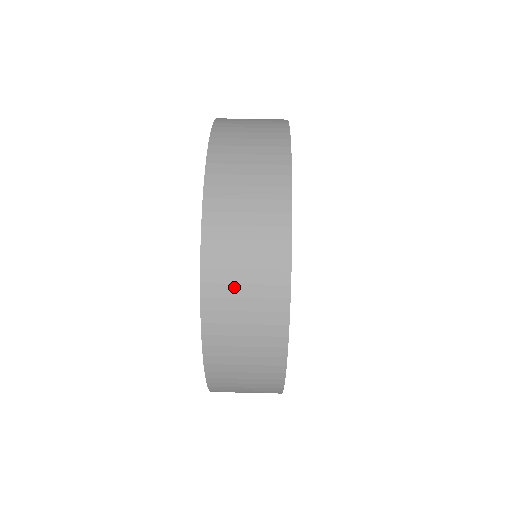
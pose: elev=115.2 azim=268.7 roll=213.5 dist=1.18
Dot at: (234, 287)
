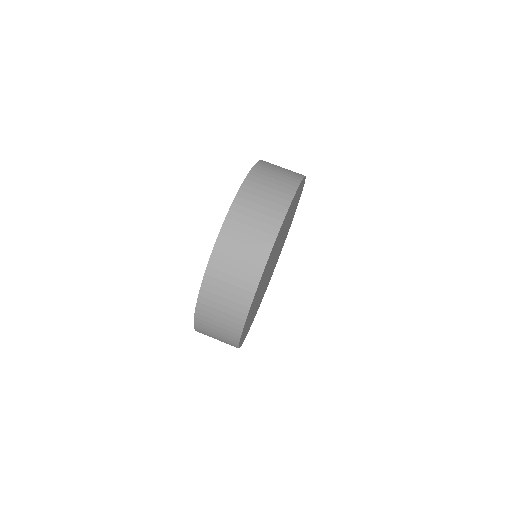
Dot at: (223, 283)
